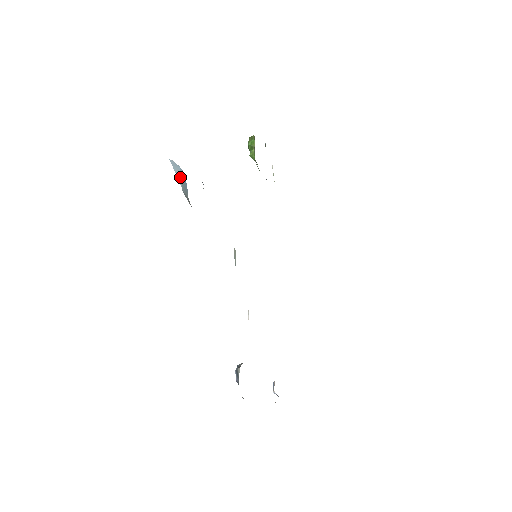
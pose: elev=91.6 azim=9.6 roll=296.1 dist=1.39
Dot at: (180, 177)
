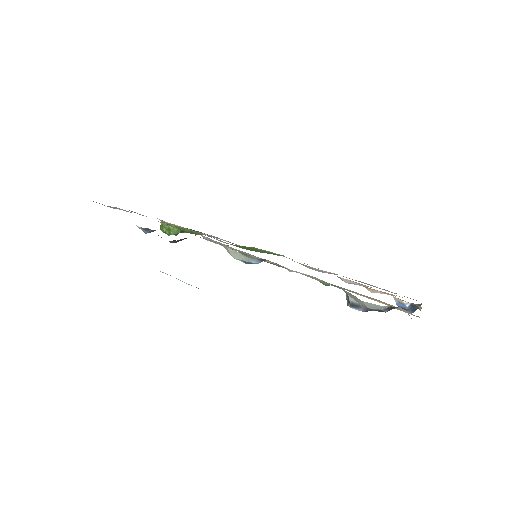
Dot at: occluded
